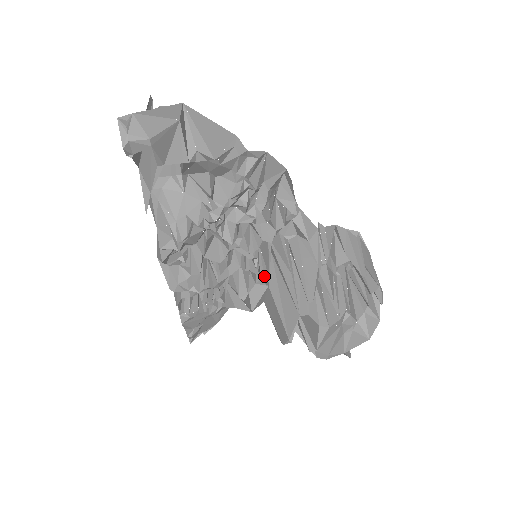
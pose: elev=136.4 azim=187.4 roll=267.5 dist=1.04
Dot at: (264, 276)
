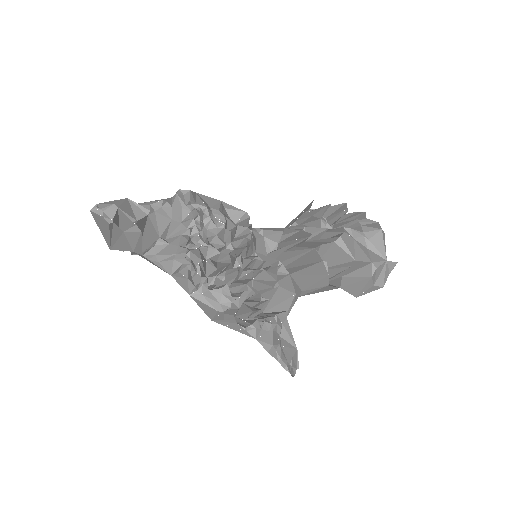
Dot at: (277, 266)
